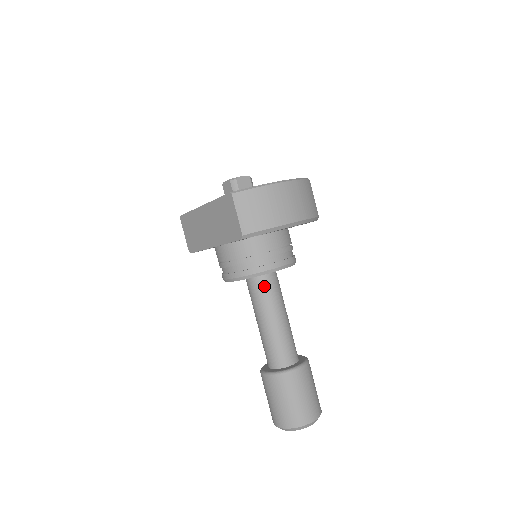
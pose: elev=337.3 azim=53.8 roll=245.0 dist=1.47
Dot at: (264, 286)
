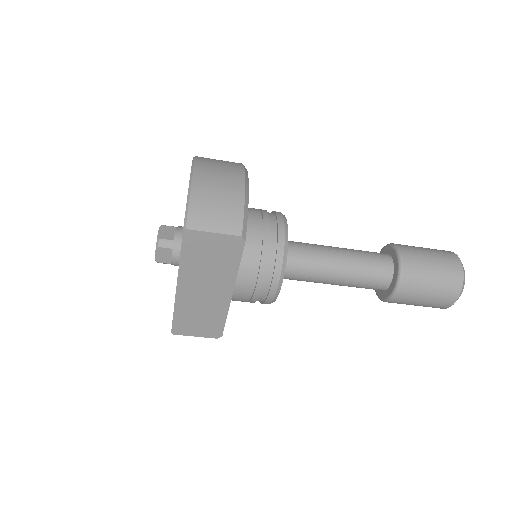
Dot at: (296, 256)
